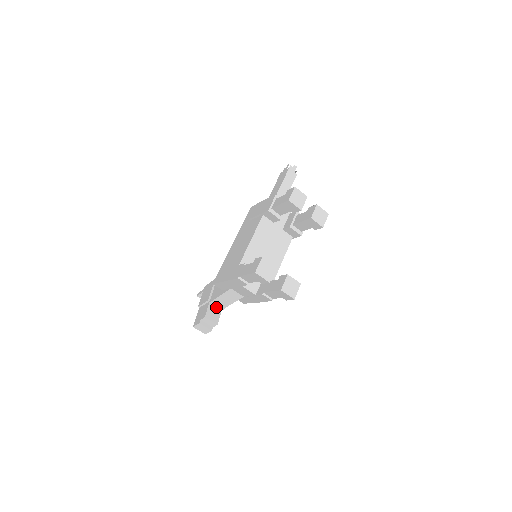
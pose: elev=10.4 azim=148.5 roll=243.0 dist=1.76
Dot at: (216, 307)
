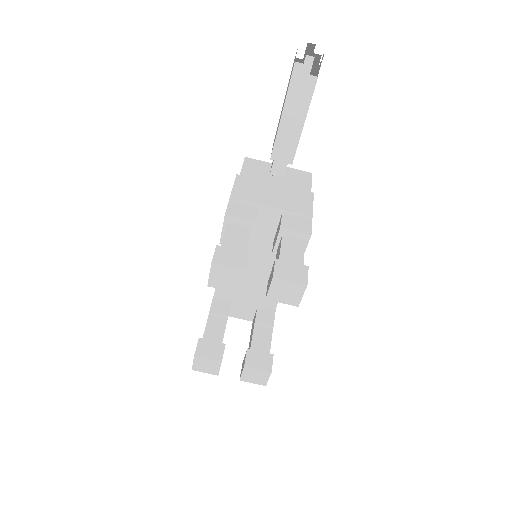
Dot at: occluded
